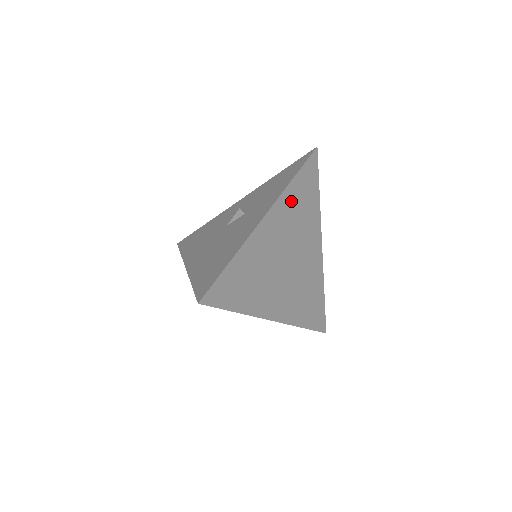
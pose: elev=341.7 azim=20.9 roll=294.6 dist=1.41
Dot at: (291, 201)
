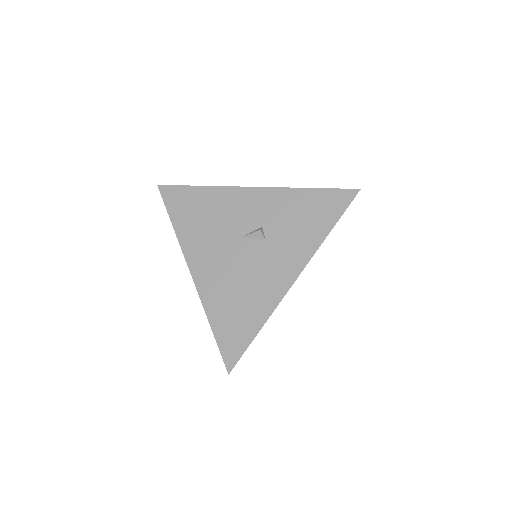
Dot at: occluded
